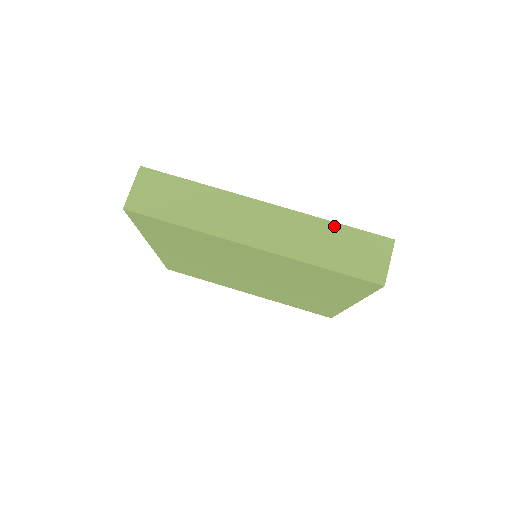
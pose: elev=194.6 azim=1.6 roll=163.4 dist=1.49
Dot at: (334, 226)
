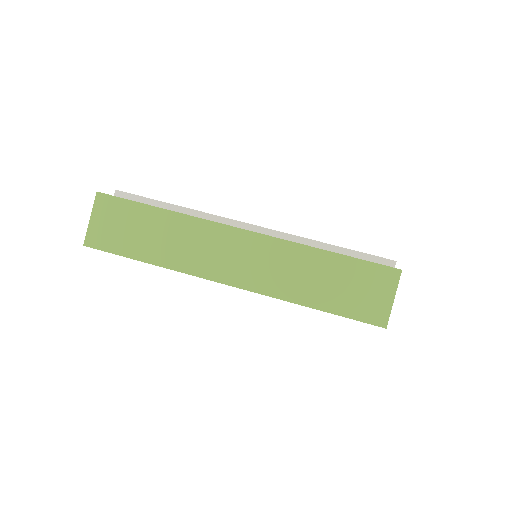
Dot at: (325, 255)
